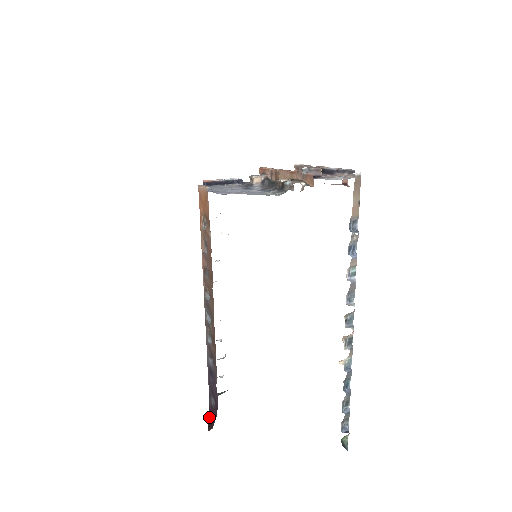
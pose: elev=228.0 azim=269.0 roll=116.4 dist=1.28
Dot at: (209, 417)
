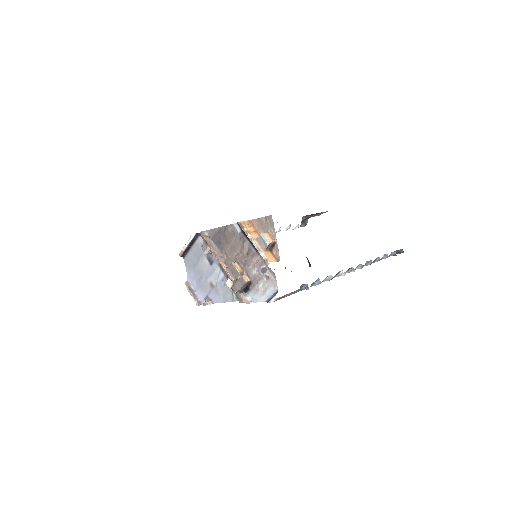
Dot at: occluded
